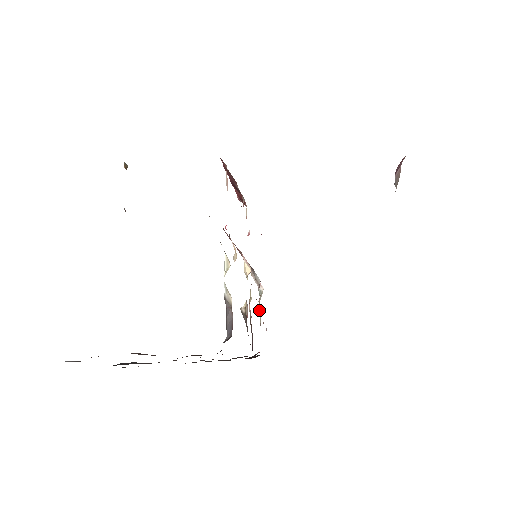
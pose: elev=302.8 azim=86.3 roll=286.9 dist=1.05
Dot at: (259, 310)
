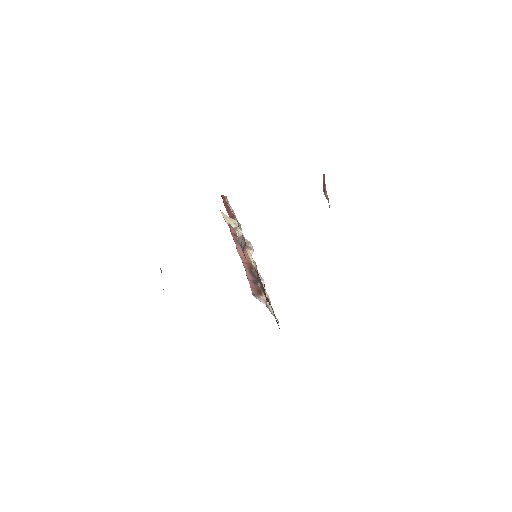
Dot at: occluded
